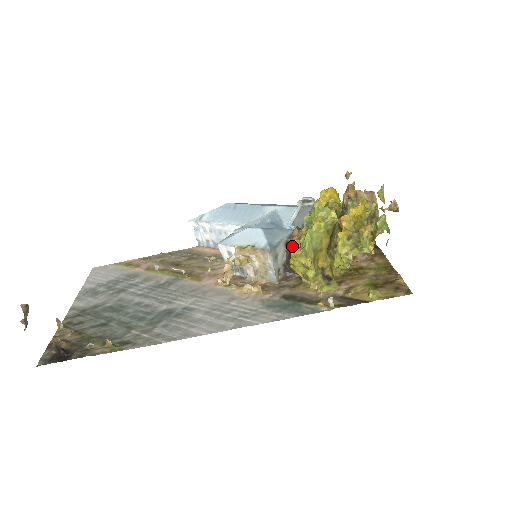
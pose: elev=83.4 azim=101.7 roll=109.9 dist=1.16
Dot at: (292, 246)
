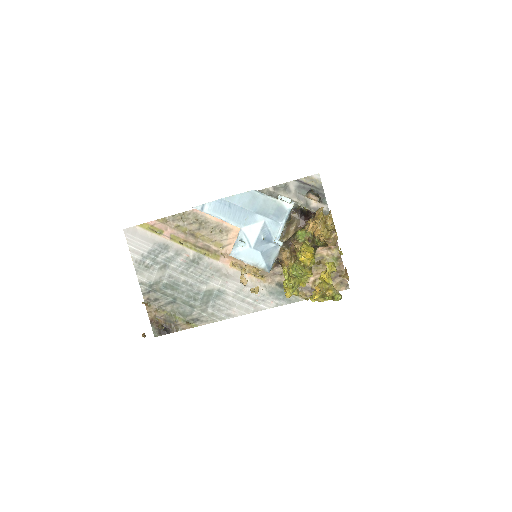
Dot at: (281, 261)
